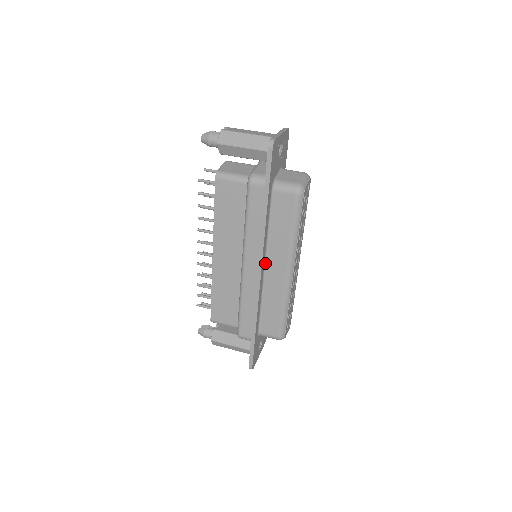
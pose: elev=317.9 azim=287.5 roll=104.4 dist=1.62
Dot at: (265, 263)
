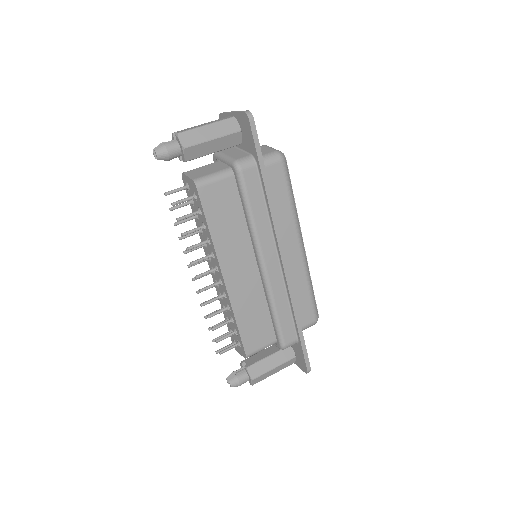
Dot at: occluded
